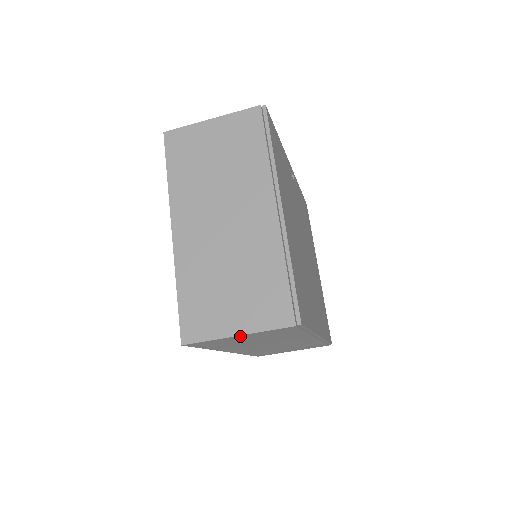
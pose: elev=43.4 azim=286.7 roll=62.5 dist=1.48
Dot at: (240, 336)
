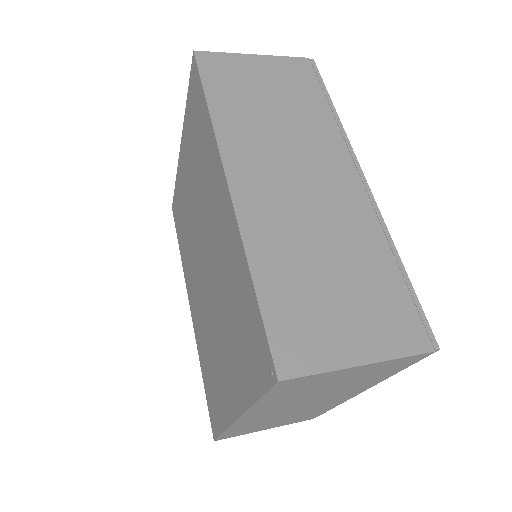
Dot at: occluded
